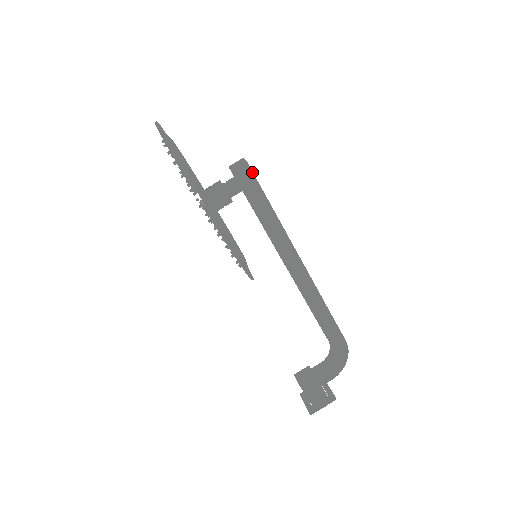
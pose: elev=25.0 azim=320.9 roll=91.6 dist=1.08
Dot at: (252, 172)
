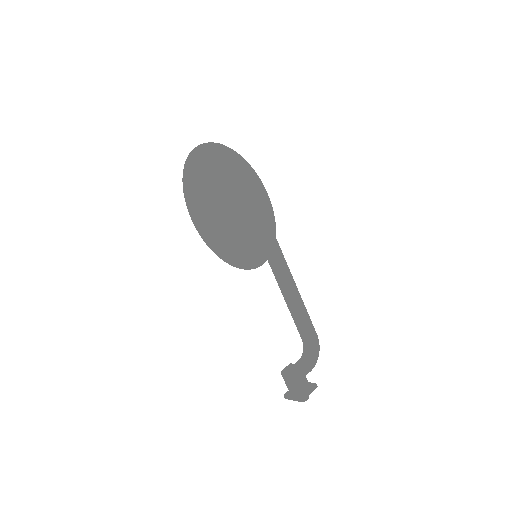
Dot at: occluded
